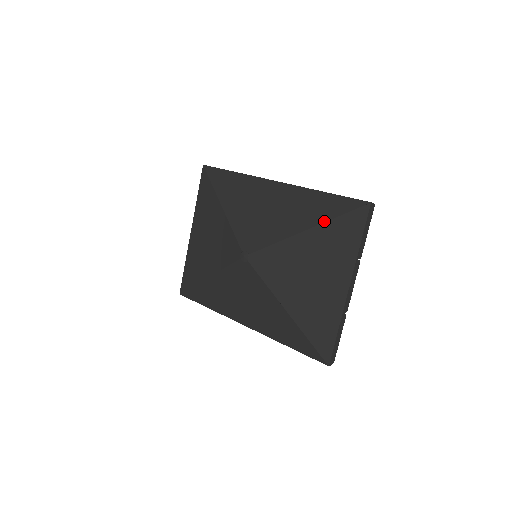
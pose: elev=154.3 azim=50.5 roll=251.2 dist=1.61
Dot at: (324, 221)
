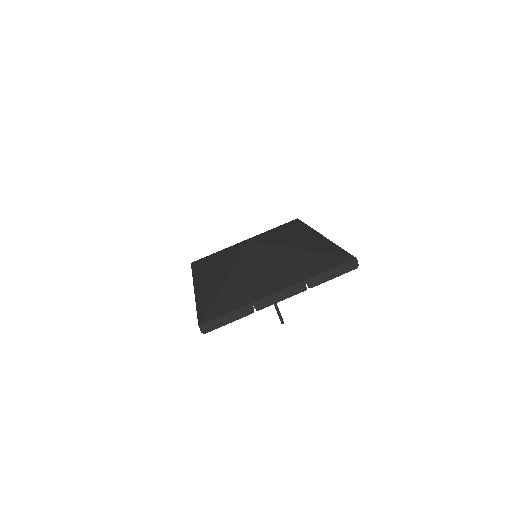
Dot at: (317, 251)
